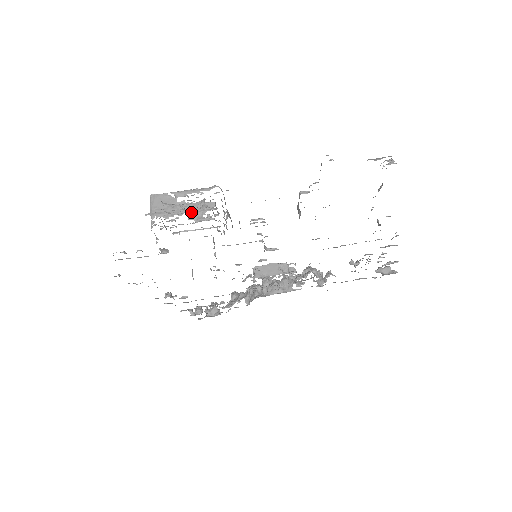
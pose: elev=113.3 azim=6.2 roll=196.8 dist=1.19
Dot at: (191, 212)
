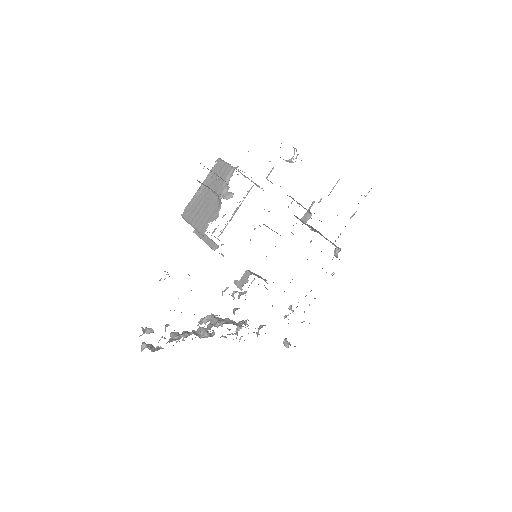
Dot at: (285, 160)
